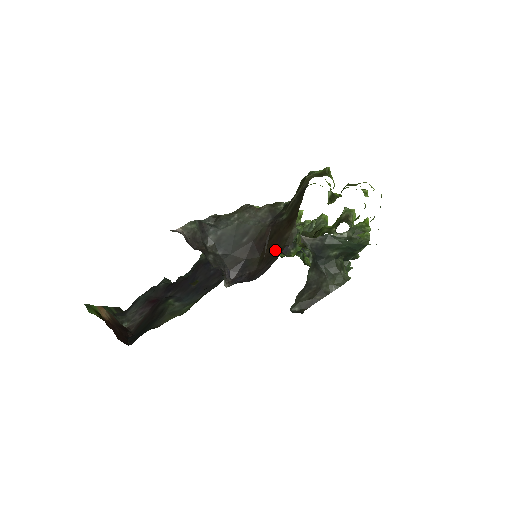
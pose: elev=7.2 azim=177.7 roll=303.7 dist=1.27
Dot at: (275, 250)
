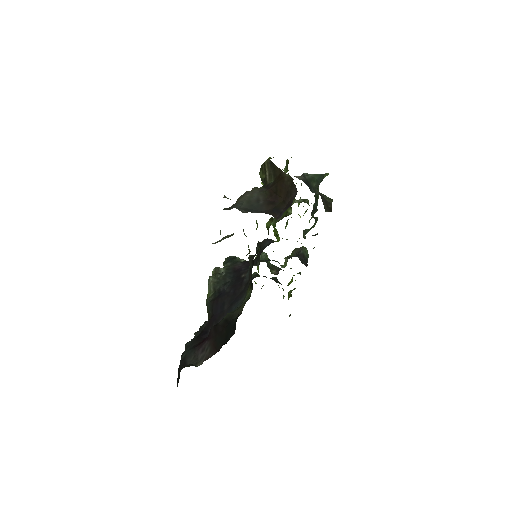
Dot at: (287, 189)
